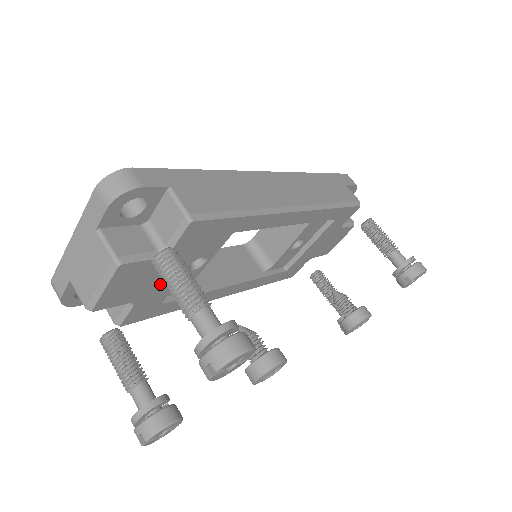
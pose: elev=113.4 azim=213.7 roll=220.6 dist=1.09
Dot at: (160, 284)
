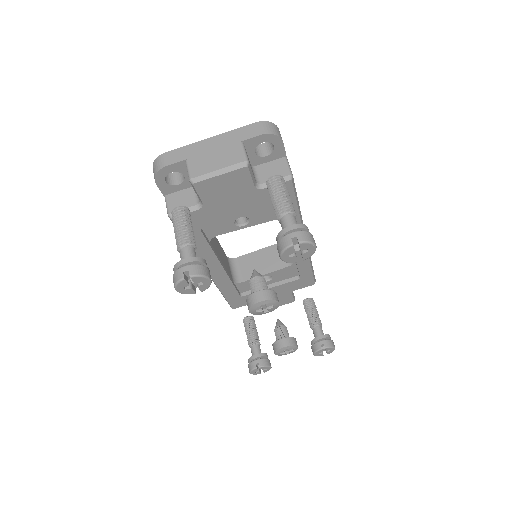
Dot at: (225, 209)
